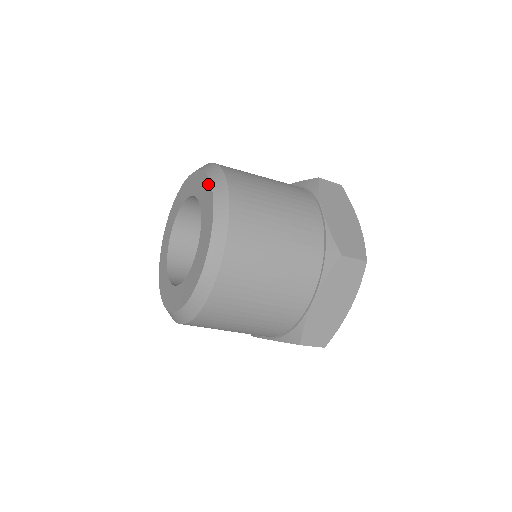
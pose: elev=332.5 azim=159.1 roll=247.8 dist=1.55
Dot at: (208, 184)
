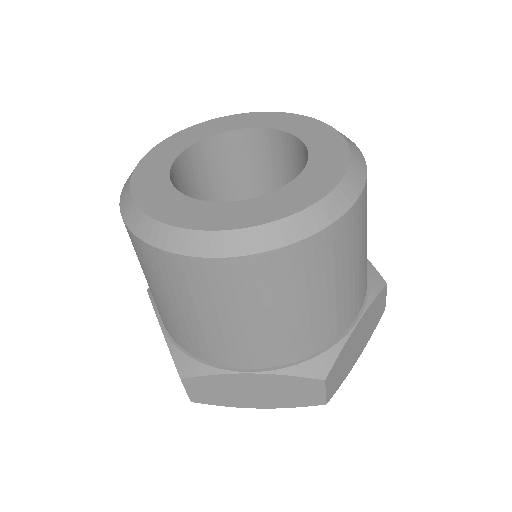
Dot at: (312, 120)
